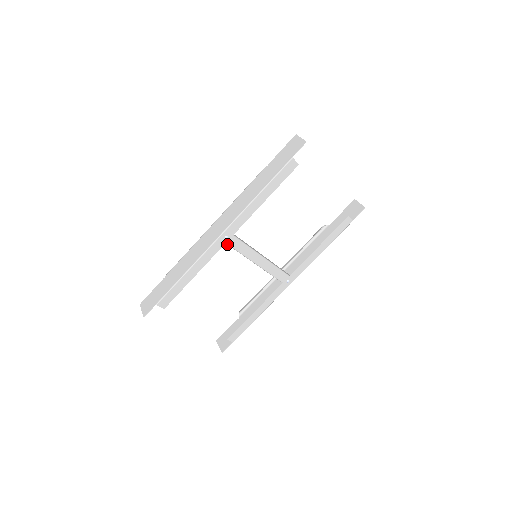
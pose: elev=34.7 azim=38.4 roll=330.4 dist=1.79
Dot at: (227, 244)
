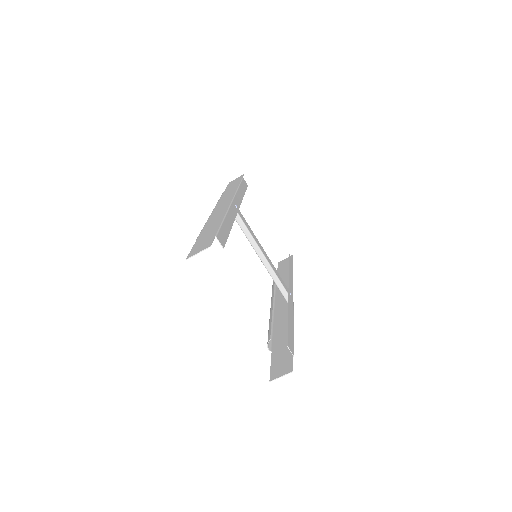
Dot at: (238, 215)
